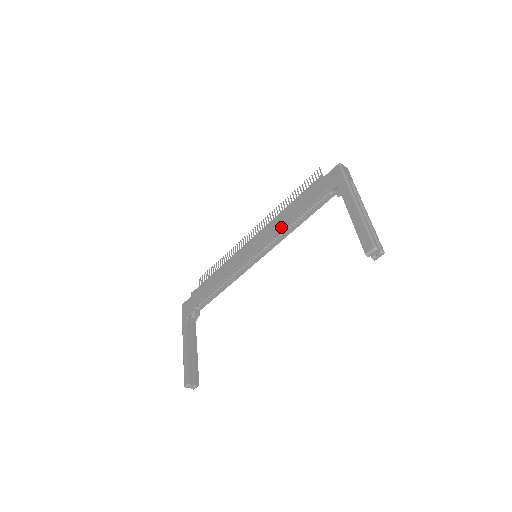
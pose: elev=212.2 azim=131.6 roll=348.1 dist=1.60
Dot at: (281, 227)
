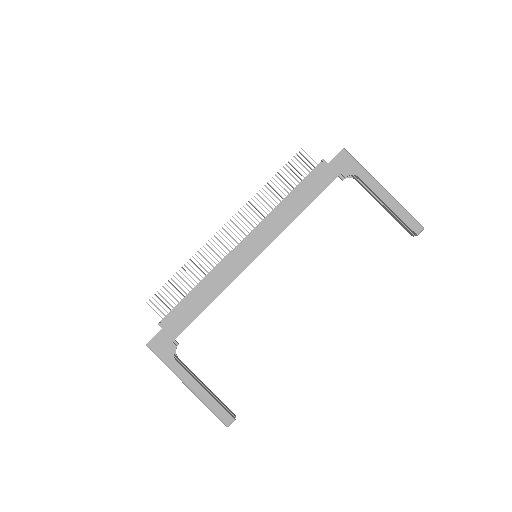
Dot at: (292, 220)
